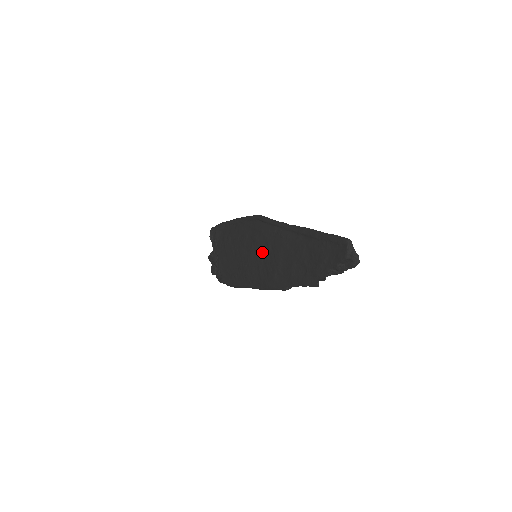
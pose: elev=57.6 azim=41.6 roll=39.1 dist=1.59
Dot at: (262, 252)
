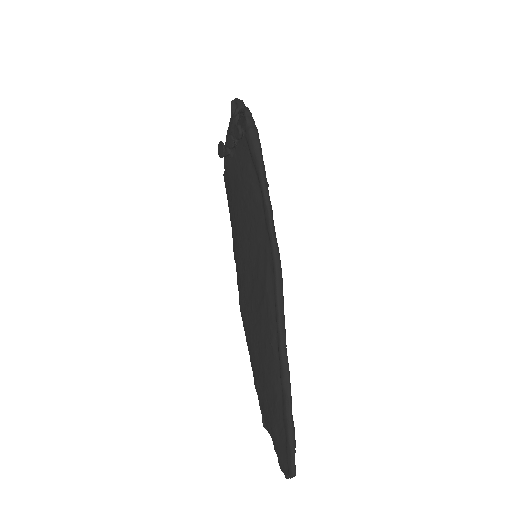
Dot at: (253, 292)
